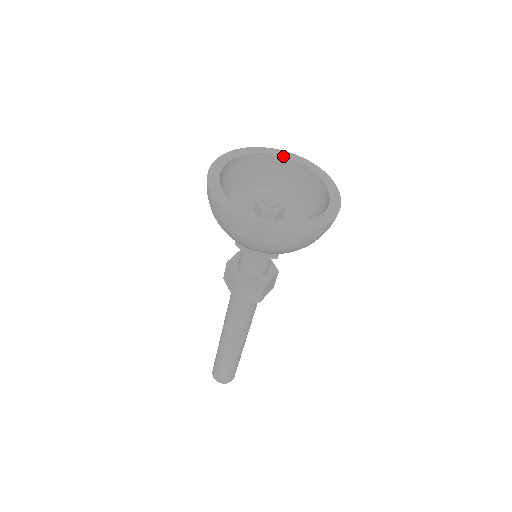
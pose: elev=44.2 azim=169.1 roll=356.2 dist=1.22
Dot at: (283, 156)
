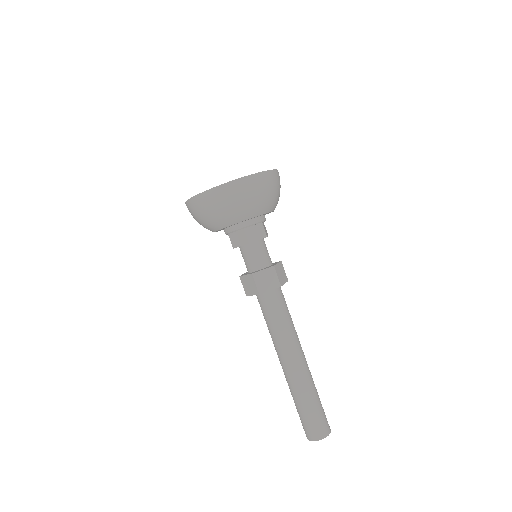
Dot at: occluded
